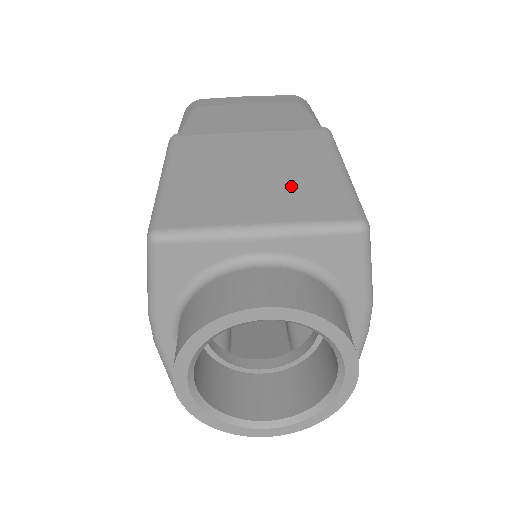
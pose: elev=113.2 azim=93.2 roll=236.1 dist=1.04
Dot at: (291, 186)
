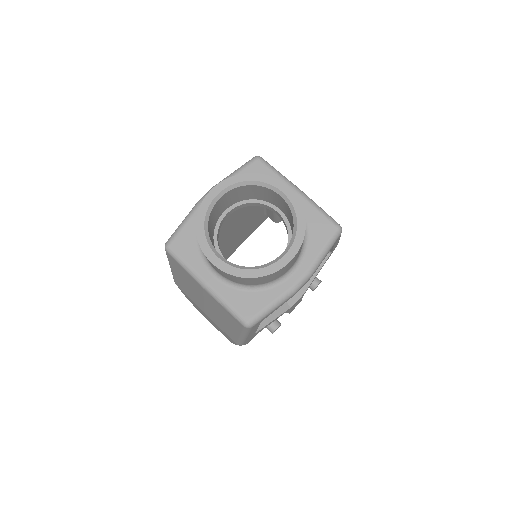
Dot at: occluded
